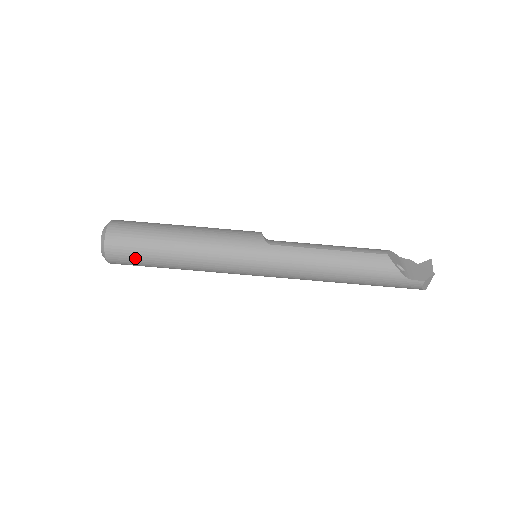
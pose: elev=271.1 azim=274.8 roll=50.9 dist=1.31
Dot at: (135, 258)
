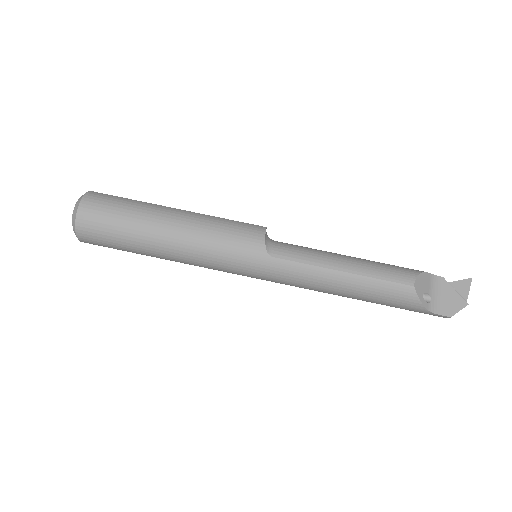
Dot at: (113, 247)
